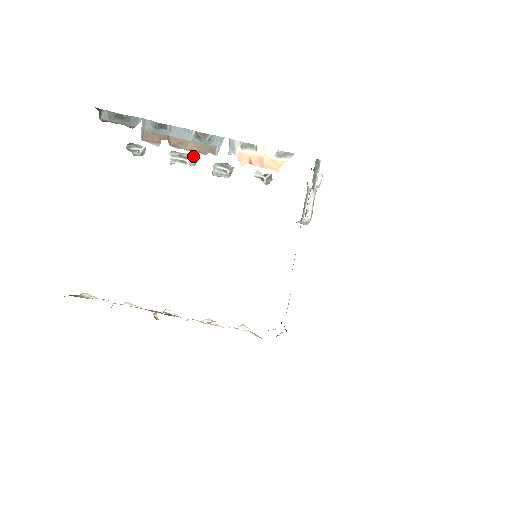
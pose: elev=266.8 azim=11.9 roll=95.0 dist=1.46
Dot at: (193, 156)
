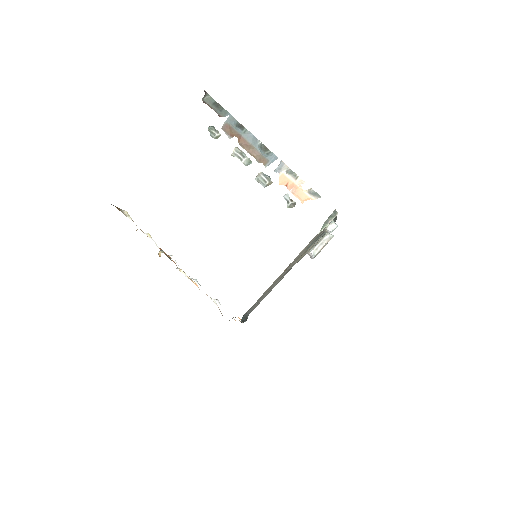
Dot at: (249, 158)
